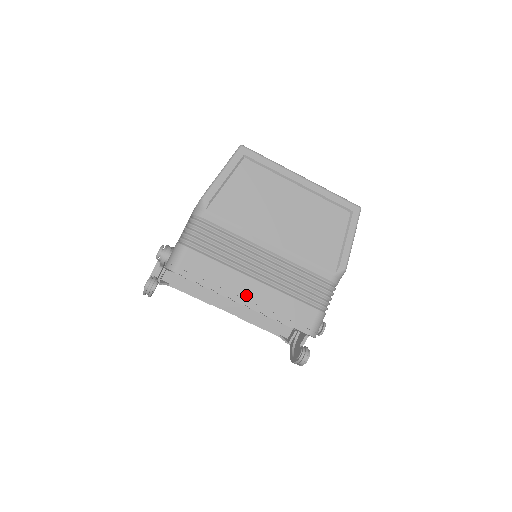
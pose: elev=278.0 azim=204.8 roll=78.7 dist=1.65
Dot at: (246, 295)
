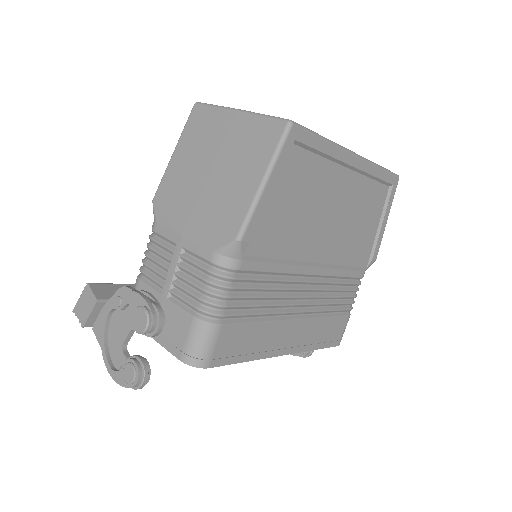
Dot at: (288, 343)
